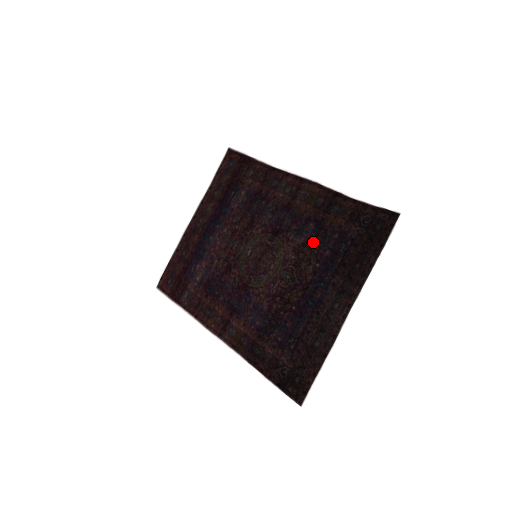
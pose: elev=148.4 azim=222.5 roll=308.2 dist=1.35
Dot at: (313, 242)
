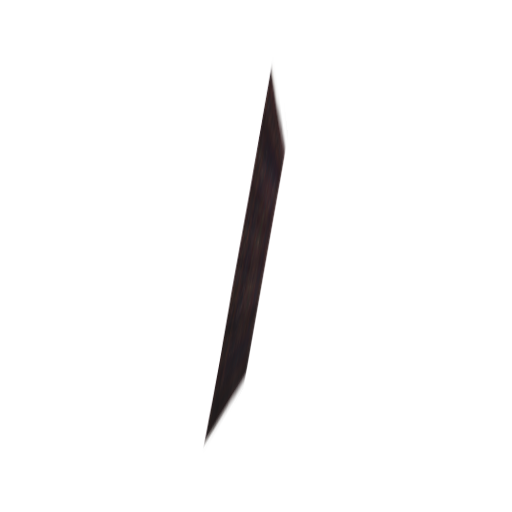
Dot at: (237, 327)
